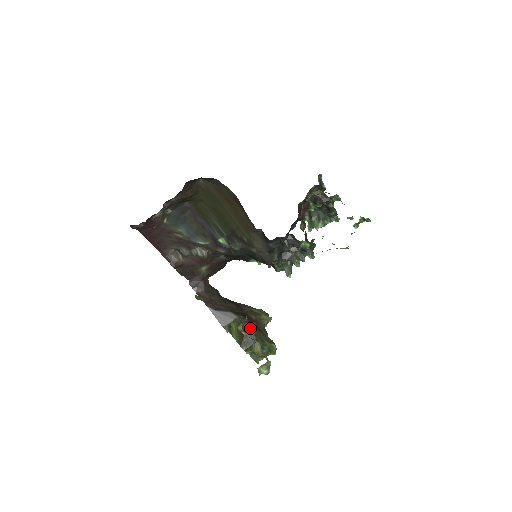
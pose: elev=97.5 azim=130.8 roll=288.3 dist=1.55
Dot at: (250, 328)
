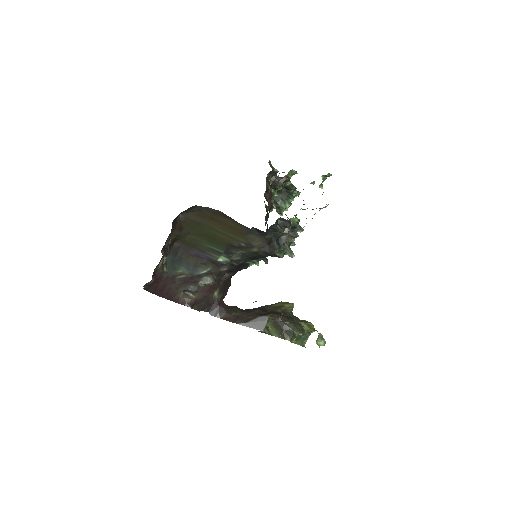
Dot at: (283, 320)
